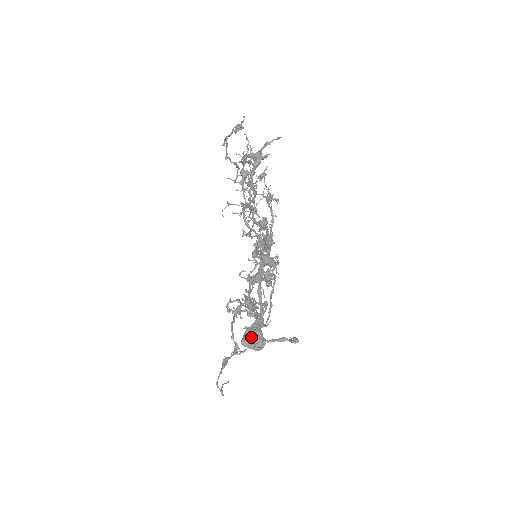
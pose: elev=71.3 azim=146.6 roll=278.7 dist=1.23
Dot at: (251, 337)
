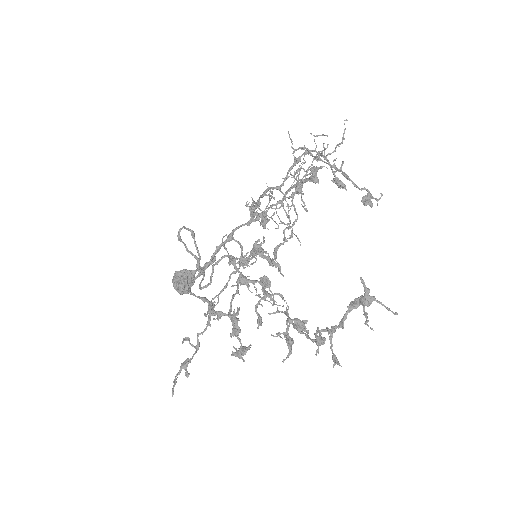
Dot at: (186, 286)
